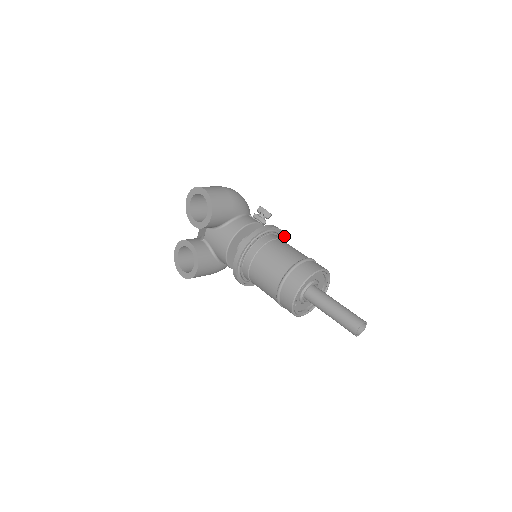
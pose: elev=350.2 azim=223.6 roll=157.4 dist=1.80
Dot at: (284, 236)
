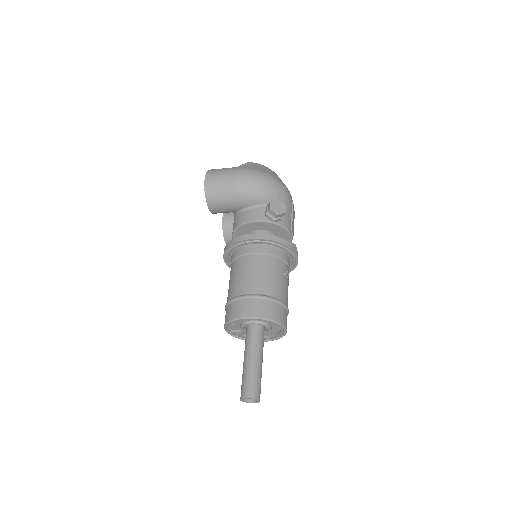
Dot at: (284, 245)
